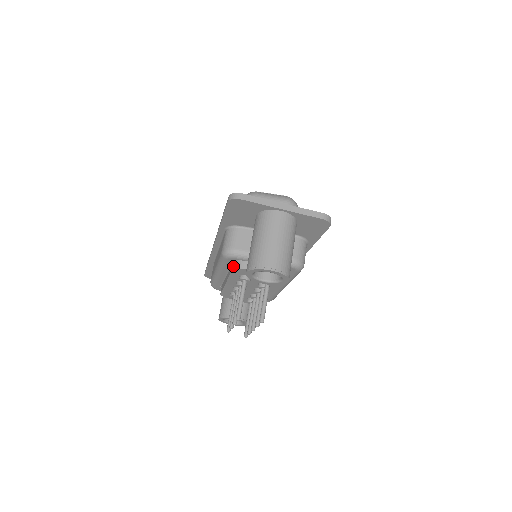
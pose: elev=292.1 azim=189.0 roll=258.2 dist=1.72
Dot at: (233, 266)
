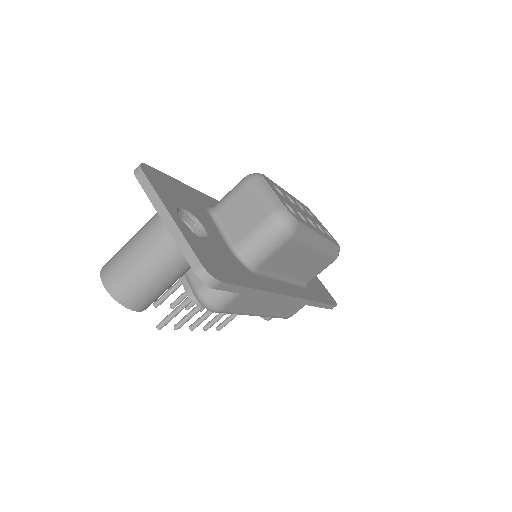
Dot at: occluded
